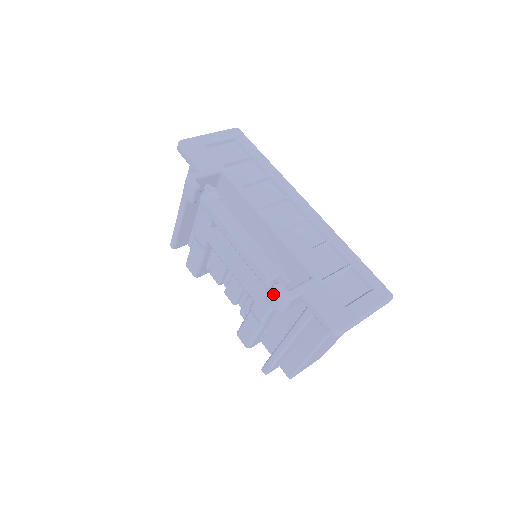
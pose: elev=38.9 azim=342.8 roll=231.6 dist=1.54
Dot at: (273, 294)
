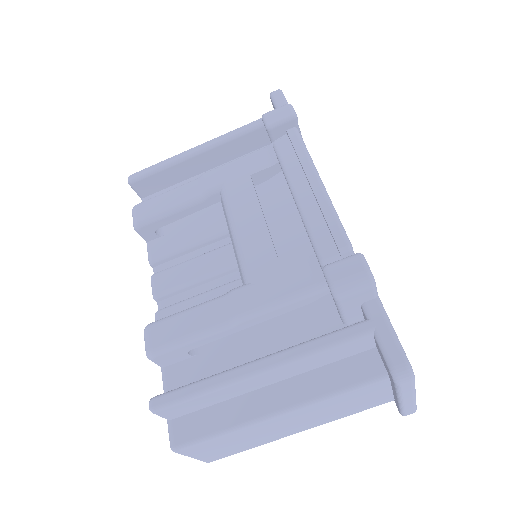
Dot at: (350, 263)
